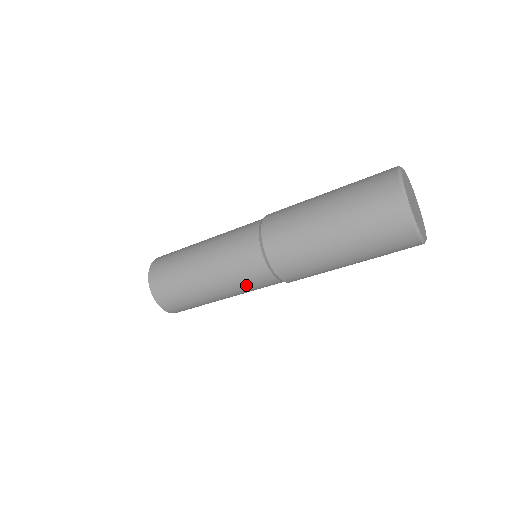
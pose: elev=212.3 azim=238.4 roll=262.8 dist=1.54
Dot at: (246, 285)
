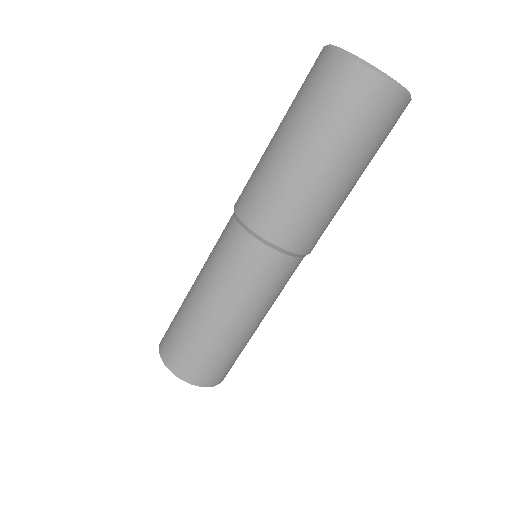
Dot at: (268, 290)
